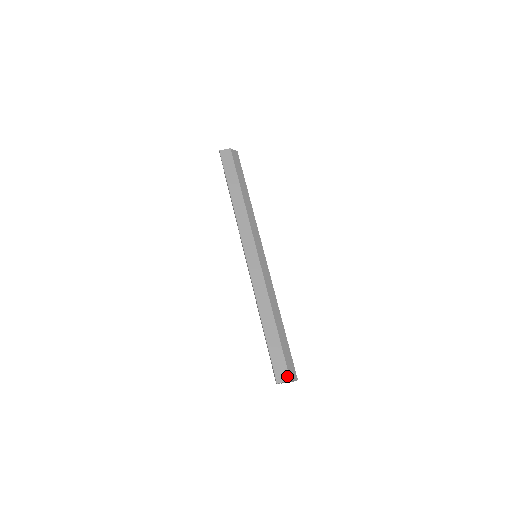
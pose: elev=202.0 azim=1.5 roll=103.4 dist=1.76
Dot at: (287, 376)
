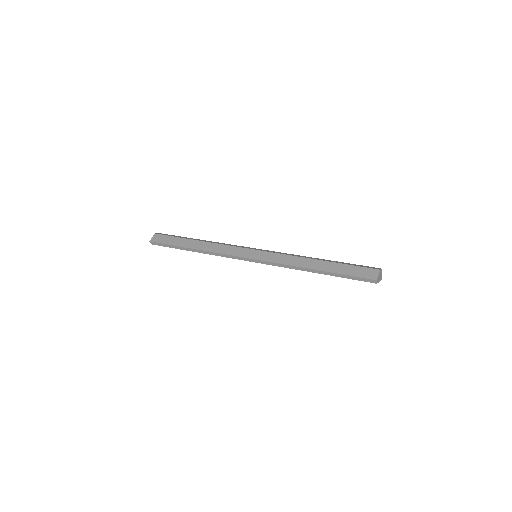
Dot at: (375, 270)
